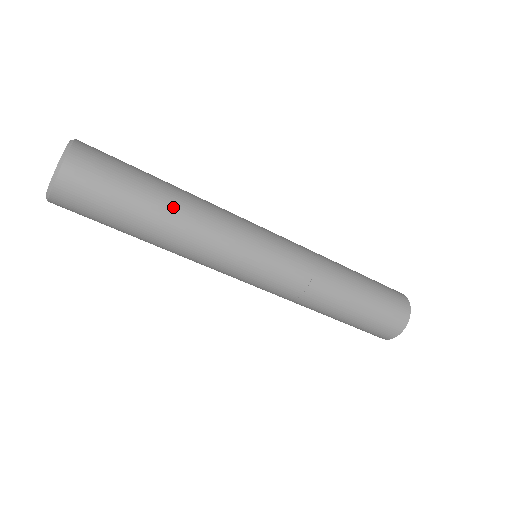
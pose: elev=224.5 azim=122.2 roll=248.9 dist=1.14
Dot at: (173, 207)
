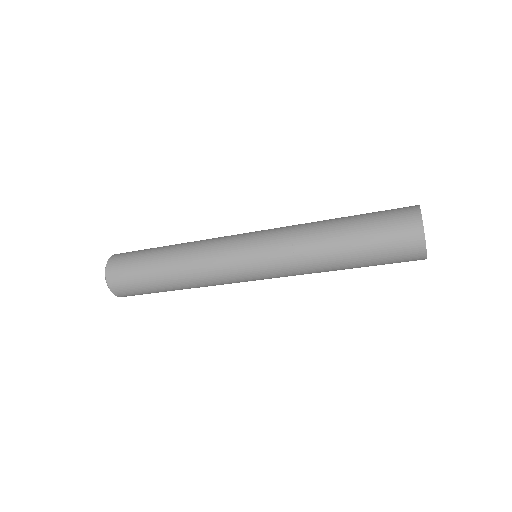
Dot at: (175, 284)
